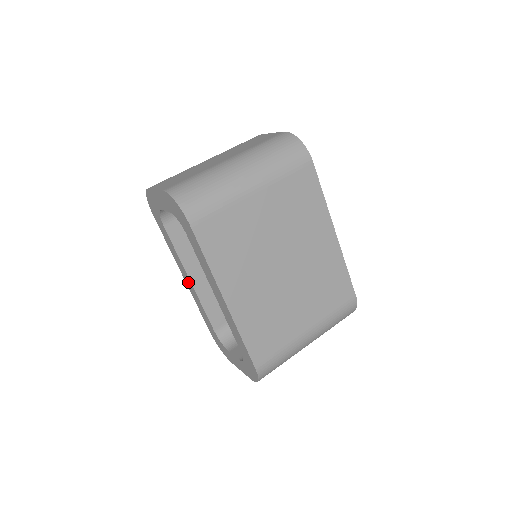
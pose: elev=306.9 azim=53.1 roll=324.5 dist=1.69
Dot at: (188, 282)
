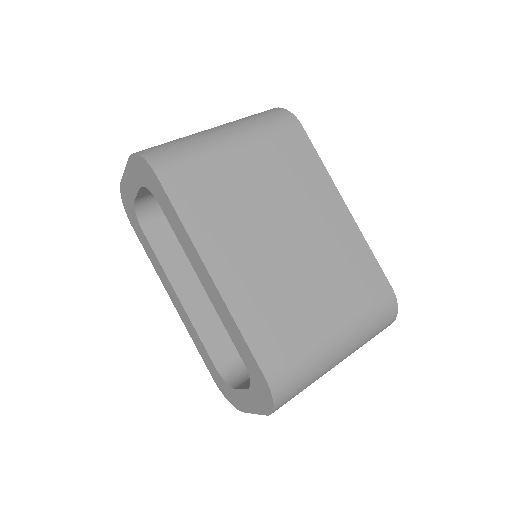
Dot at: (177, 304)
